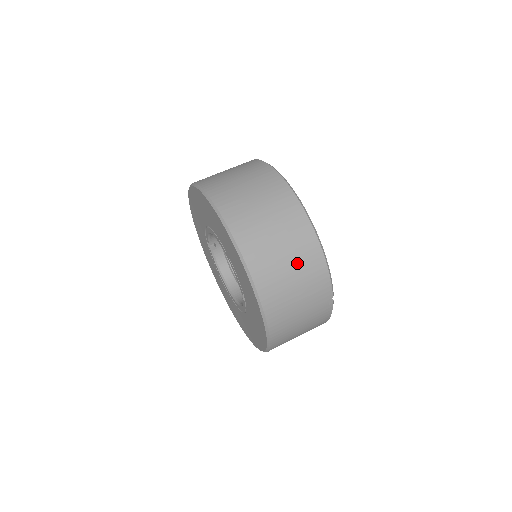
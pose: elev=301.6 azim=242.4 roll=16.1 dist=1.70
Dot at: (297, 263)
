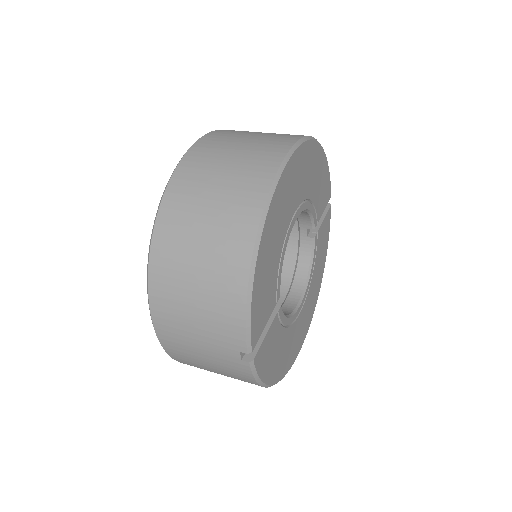
Dot at: (208, 272)
